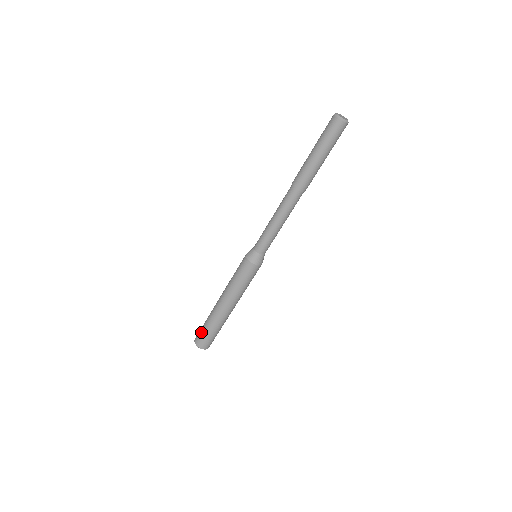
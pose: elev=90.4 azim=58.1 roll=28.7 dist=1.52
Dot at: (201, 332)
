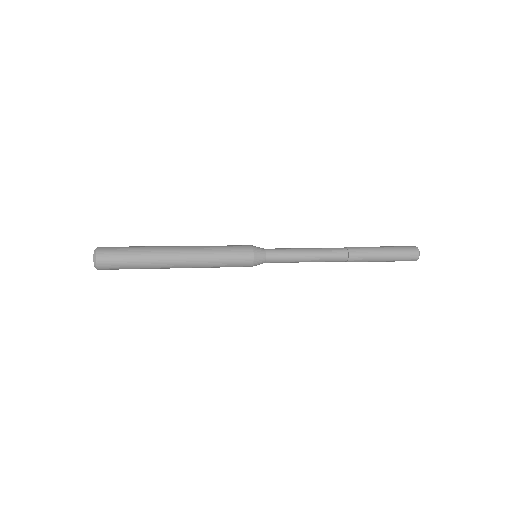
Dot at: (120, 248)
